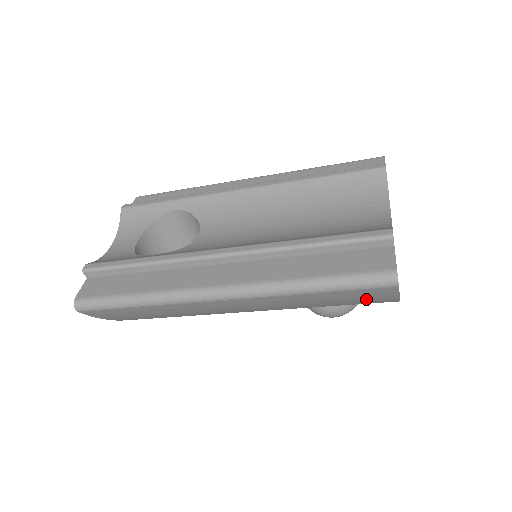
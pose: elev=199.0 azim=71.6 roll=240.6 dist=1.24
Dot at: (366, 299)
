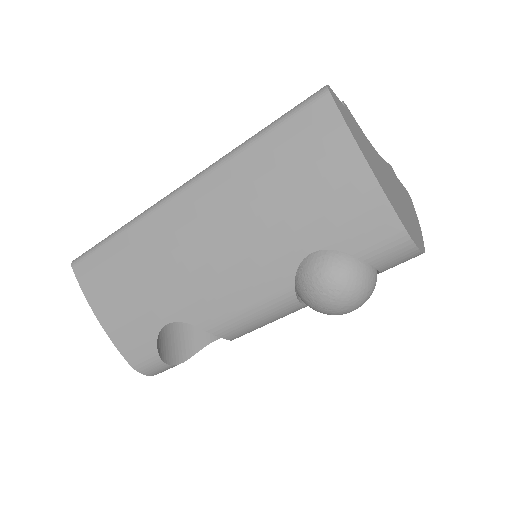
Dot at: (318, 154)
